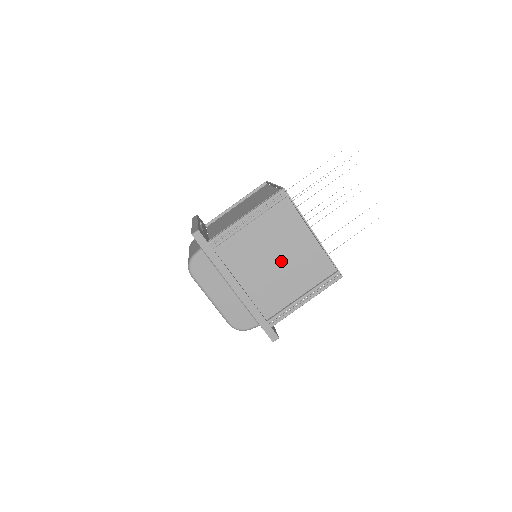
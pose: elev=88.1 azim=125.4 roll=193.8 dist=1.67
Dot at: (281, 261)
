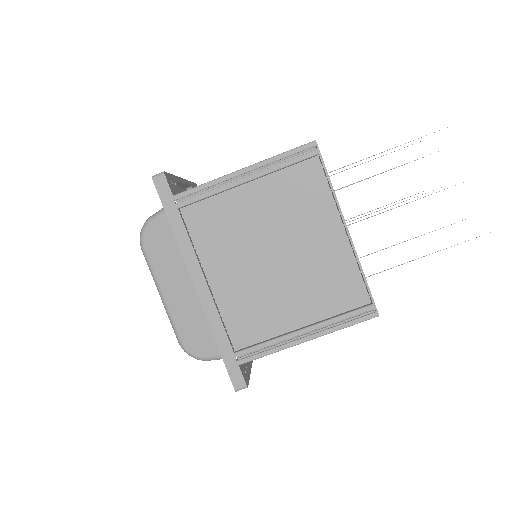
Dot at: (282, 260)
